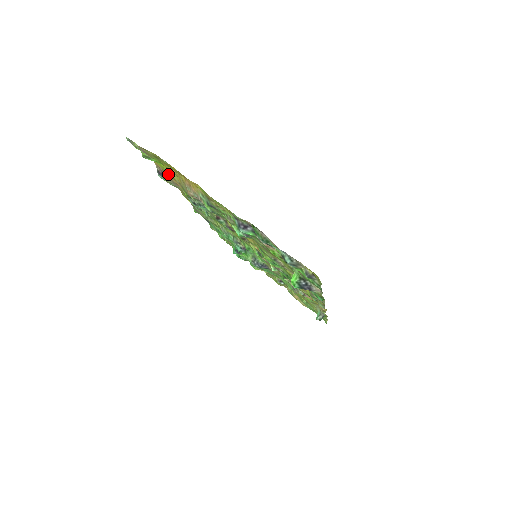
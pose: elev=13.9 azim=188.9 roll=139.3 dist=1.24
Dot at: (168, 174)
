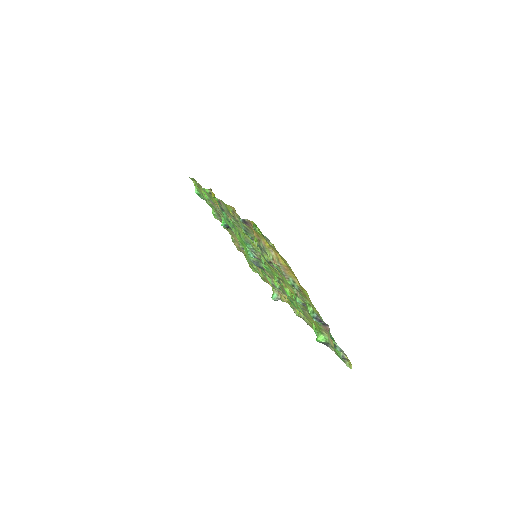
Dot at: occluded
